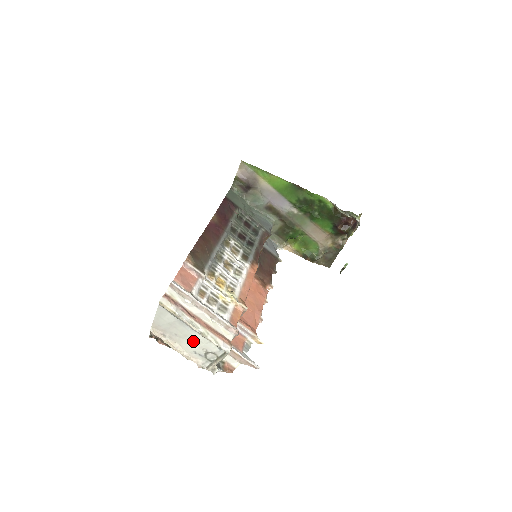
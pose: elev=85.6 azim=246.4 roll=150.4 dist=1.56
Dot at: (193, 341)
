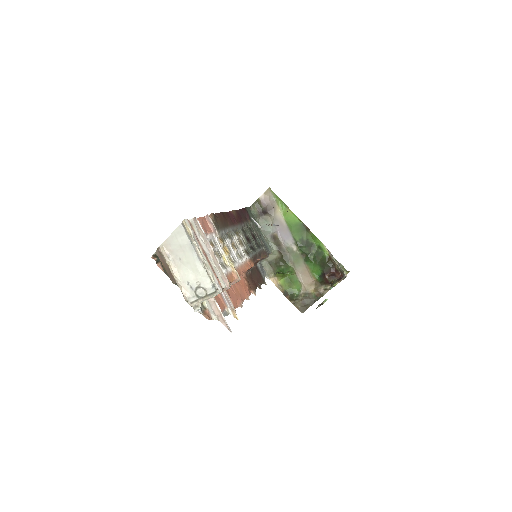
Dot at: (192, 271)
